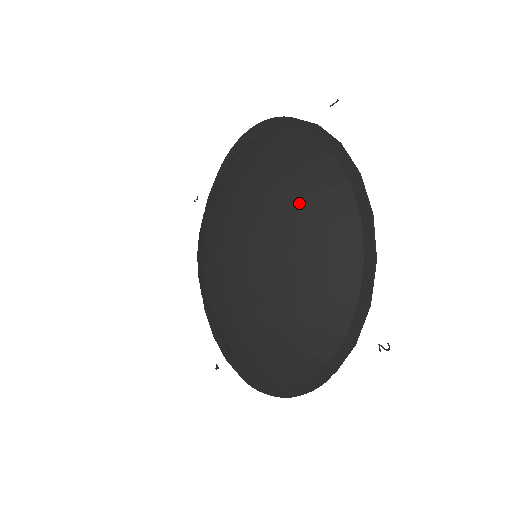
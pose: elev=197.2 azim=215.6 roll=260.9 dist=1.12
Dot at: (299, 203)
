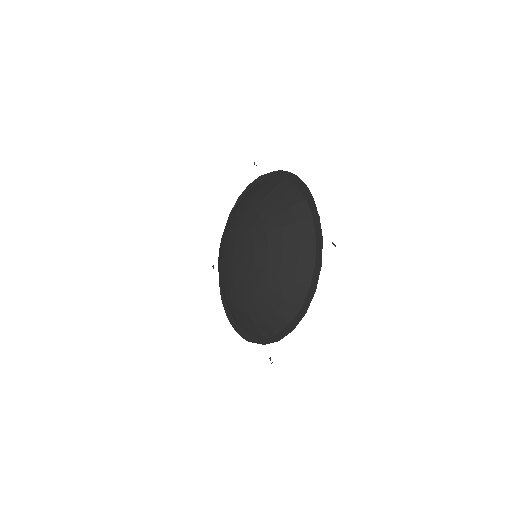
Dot at: (280, 277)
